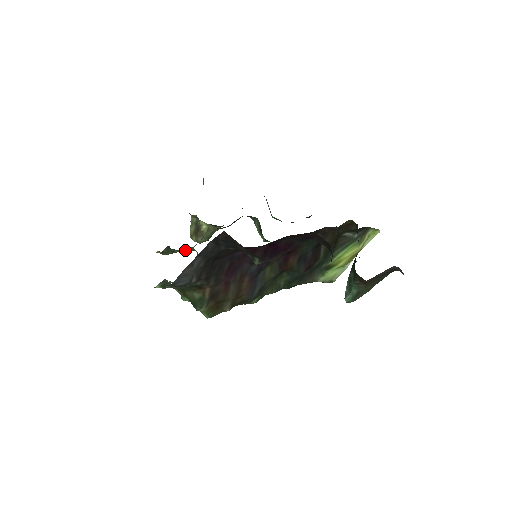
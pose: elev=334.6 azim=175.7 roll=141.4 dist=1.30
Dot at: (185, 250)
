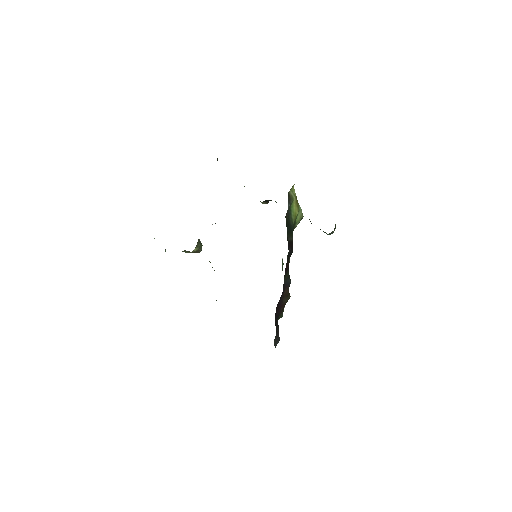
Dot at: occluded
